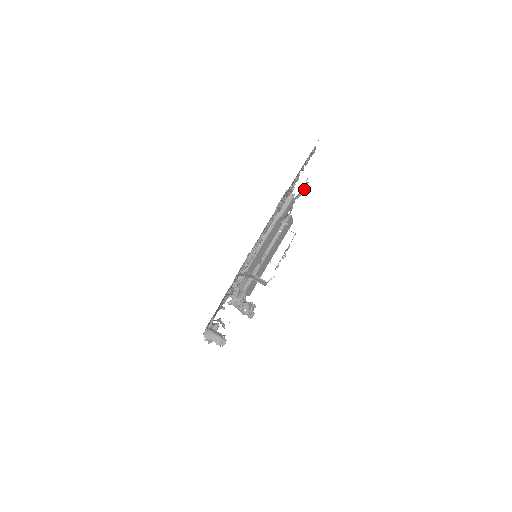
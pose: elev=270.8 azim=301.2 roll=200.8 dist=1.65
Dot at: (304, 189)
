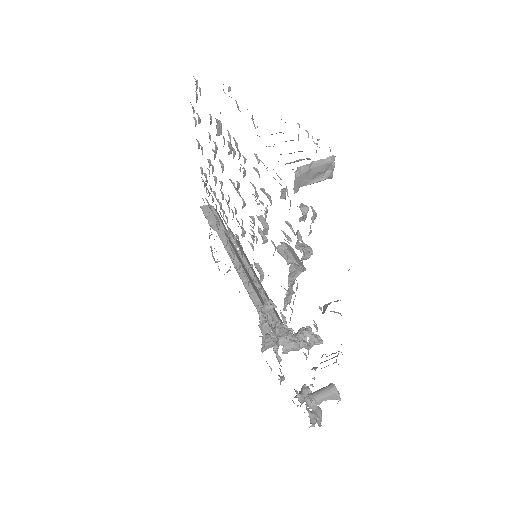
Dot at: occluded
